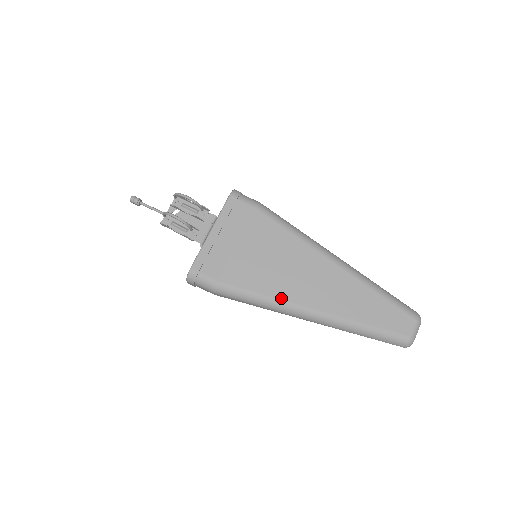
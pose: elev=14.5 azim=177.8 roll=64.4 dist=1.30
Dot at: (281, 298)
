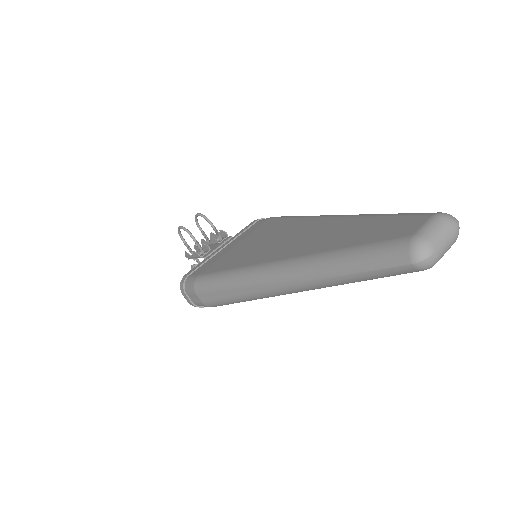
Dot at: (247, 265)
